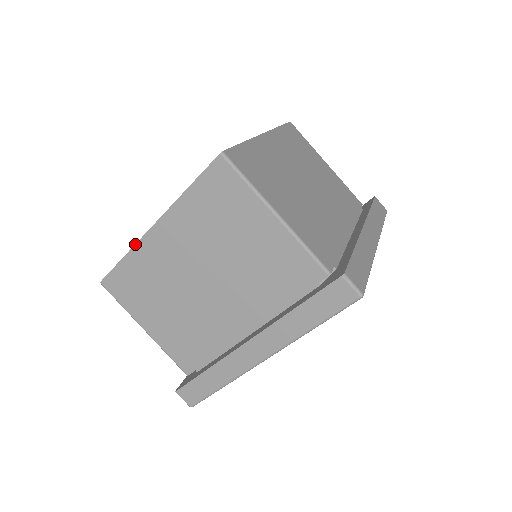
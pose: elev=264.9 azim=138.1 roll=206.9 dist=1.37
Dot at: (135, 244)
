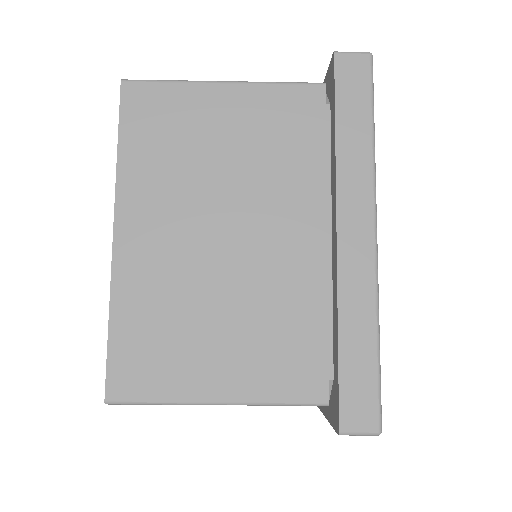
Dot at: occluded
